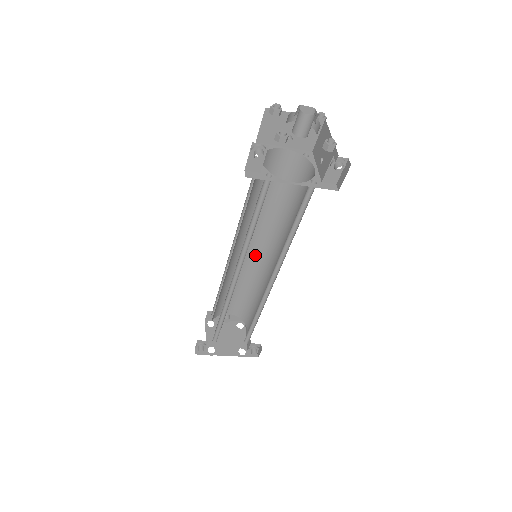
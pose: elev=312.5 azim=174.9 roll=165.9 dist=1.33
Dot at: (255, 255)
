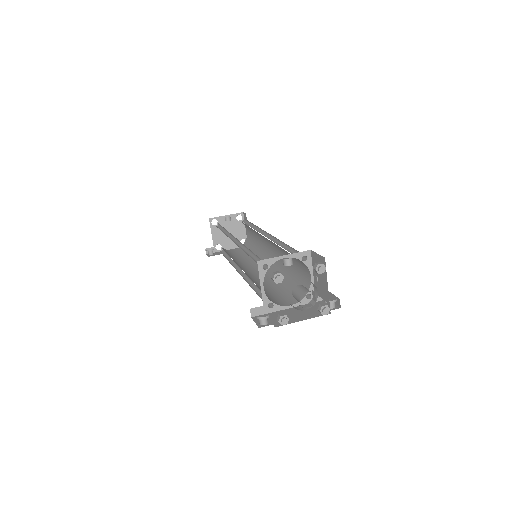
Dot at: occluded
